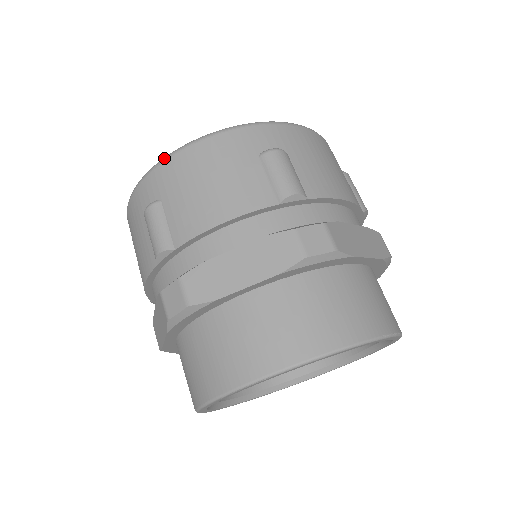
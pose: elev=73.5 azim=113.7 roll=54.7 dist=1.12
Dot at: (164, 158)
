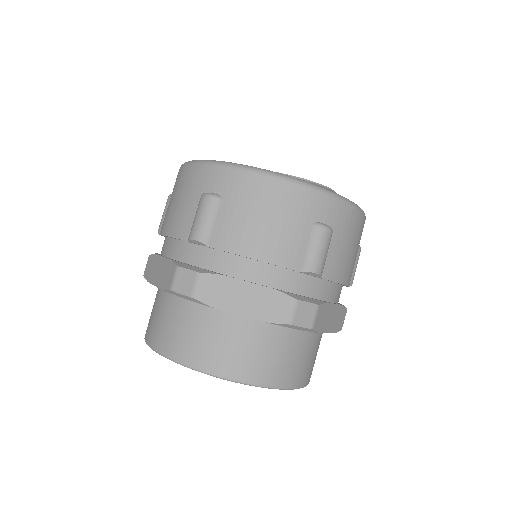
Dot at: (247, 168)
